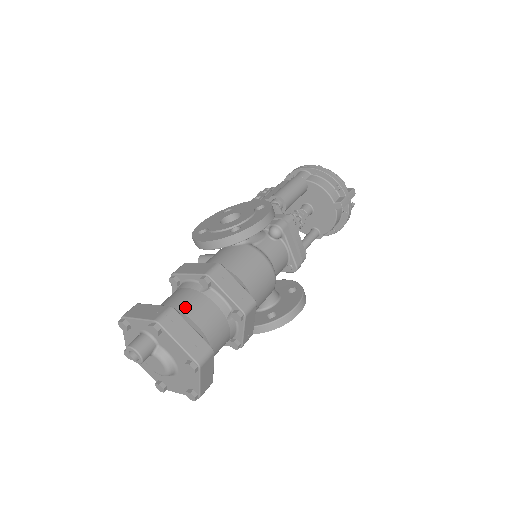
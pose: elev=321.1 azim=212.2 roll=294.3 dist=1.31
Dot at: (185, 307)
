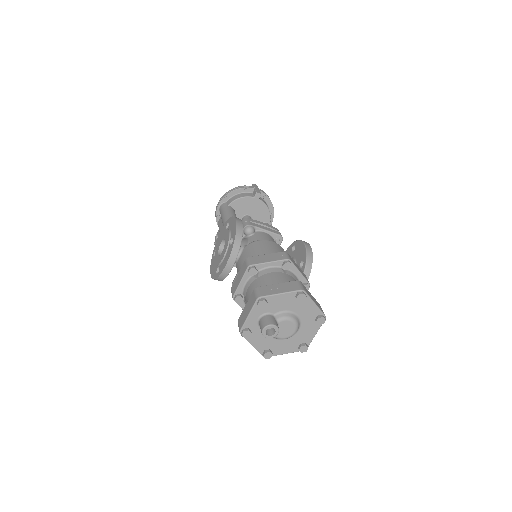
Dot at: occluded
